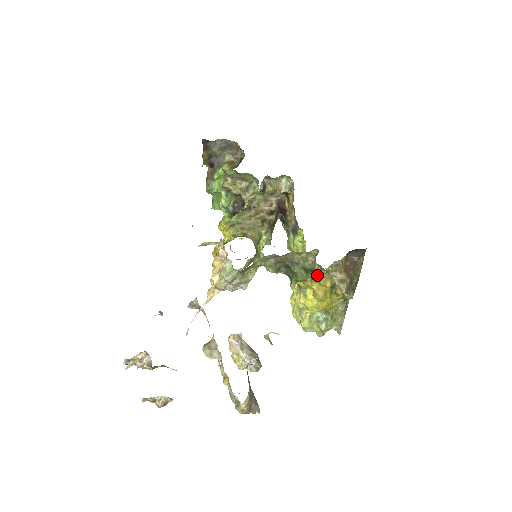
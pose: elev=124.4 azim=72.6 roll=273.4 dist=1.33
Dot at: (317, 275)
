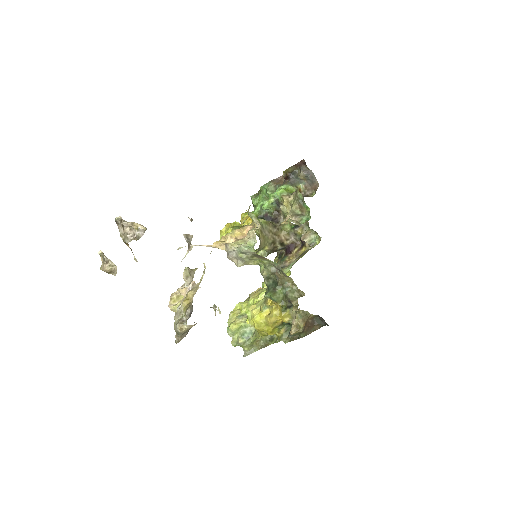
Dot at: (287, 307)
